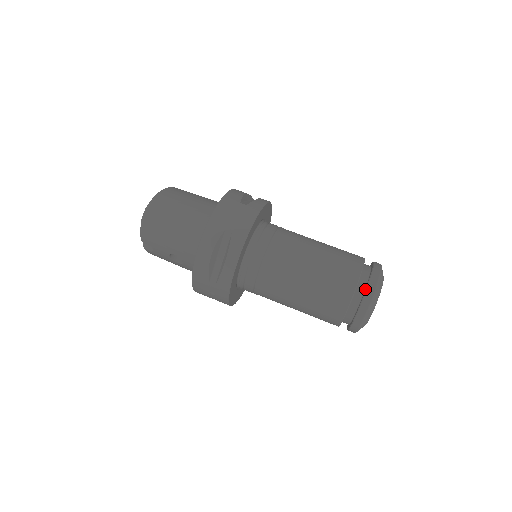
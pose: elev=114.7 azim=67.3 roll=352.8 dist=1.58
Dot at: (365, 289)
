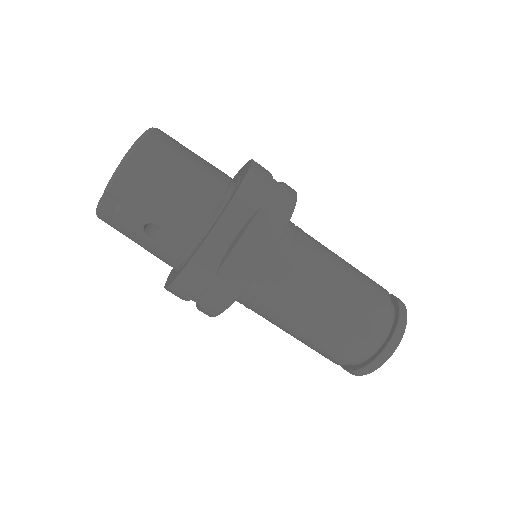
Dot at: (395, 323)
